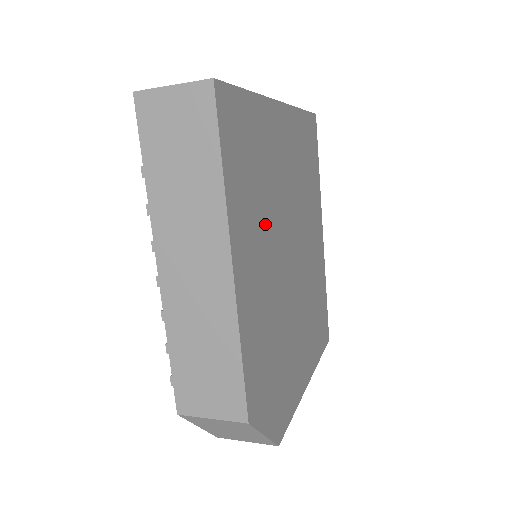
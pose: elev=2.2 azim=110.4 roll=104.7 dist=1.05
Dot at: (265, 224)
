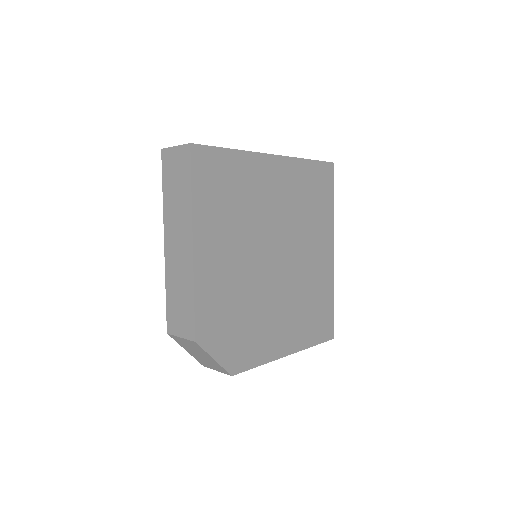
Dot at: (237, 229)
